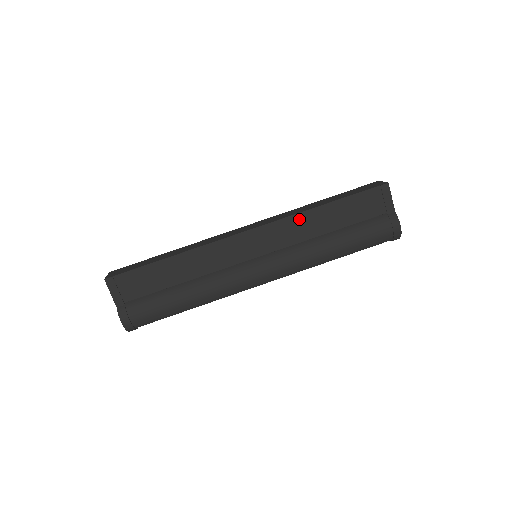
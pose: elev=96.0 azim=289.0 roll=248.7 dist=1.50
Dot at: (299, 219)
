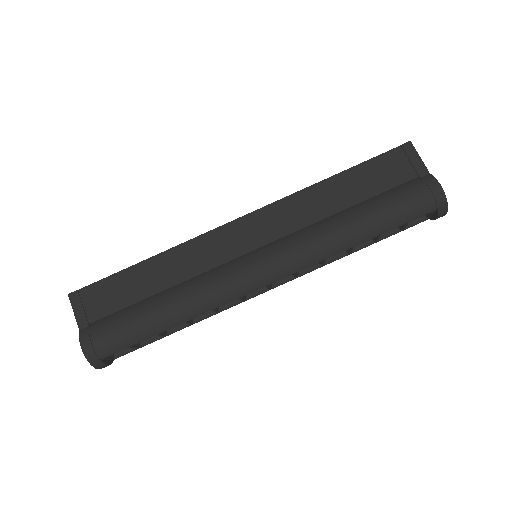
Dot at: (302, 197)
